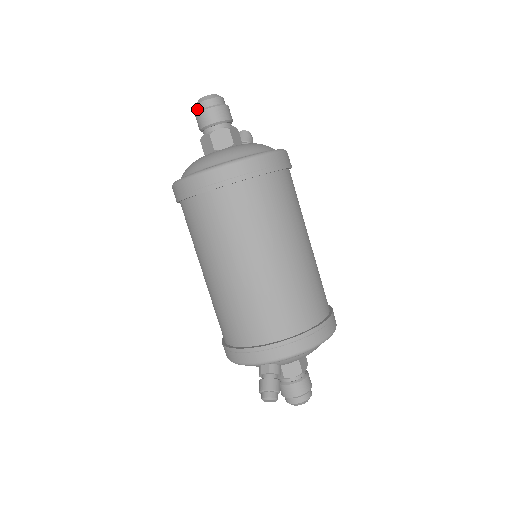
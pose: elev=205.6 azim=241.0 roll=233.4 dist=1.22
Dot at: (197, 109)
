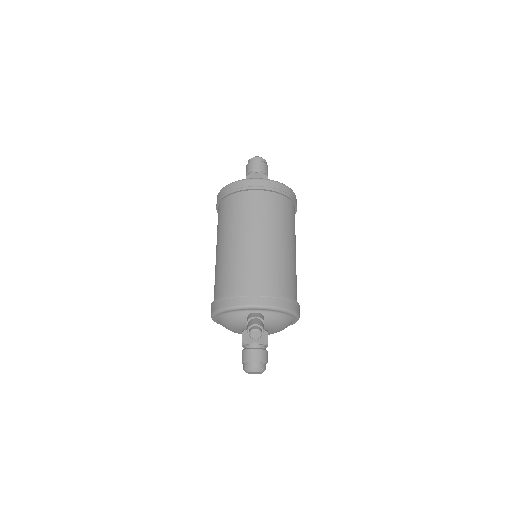
Dot at: (252, 160)
